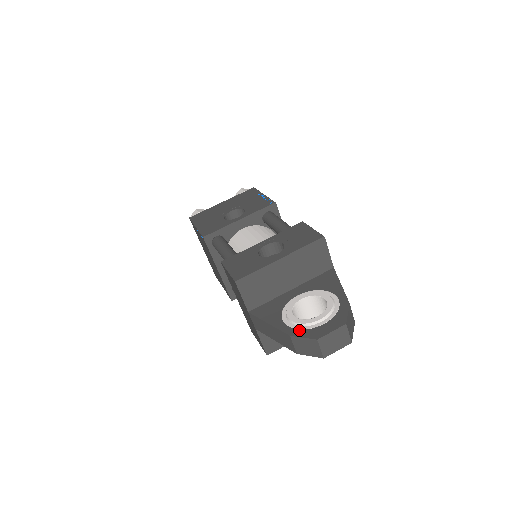
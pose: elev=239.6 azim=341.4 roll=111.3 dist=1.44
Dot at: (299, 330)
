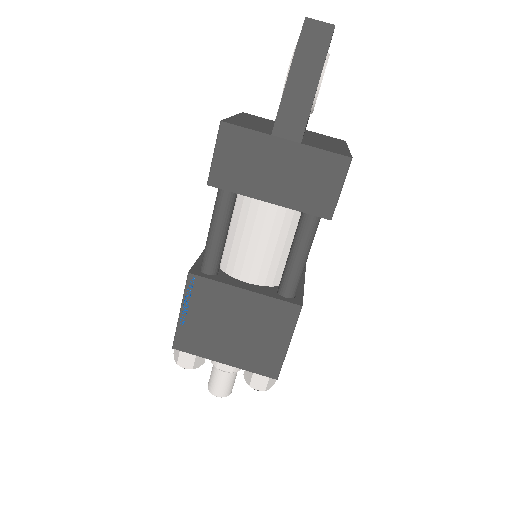
Dot at: occluded
